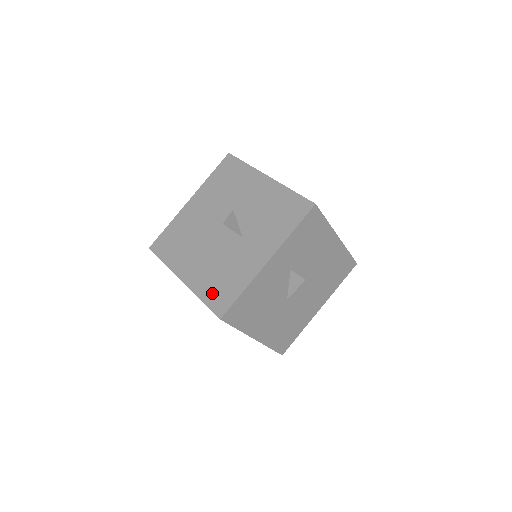
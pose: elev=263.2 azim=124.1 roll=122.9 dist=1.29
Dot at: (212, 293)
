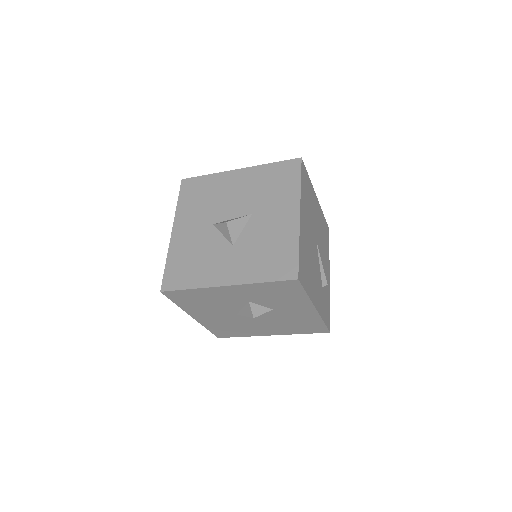
Dot at: (176, 266)
